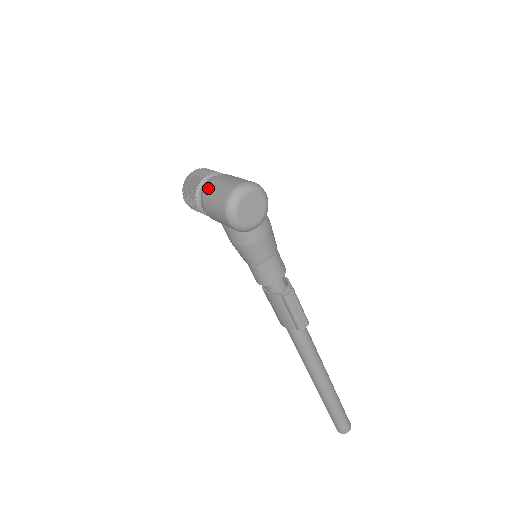
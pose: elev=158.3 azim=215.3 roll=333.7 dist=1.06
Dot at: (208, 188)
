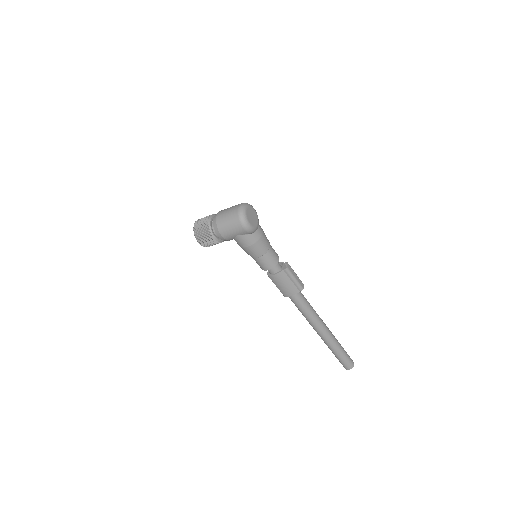
Dot at: (218, 220)
